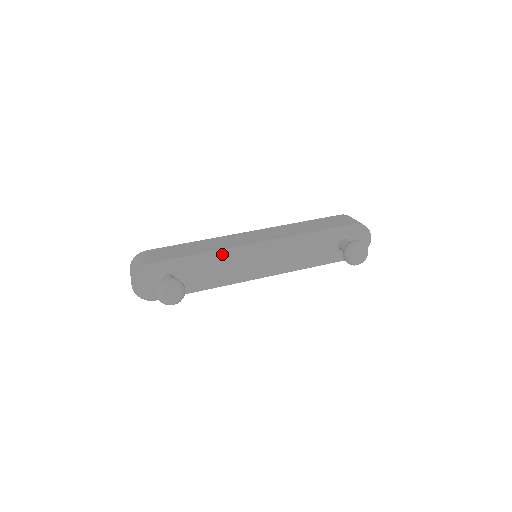
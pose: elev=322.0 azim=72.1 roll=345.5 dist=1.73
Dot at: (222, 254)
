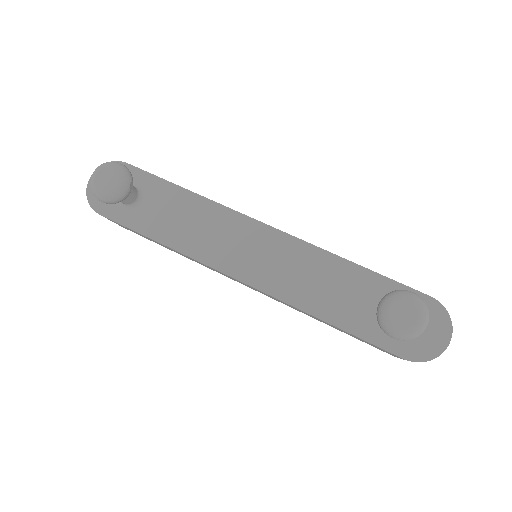
Dot at: (212, 209)
